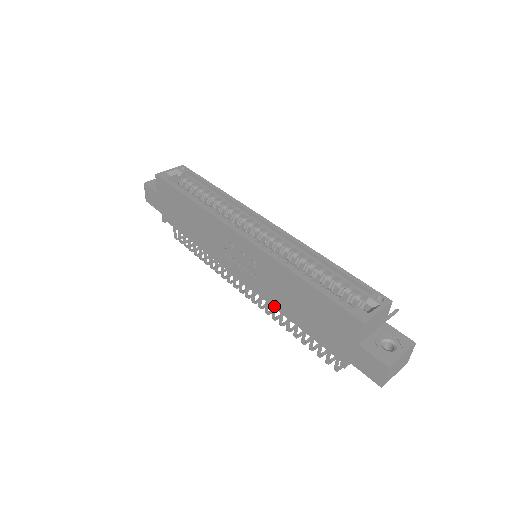
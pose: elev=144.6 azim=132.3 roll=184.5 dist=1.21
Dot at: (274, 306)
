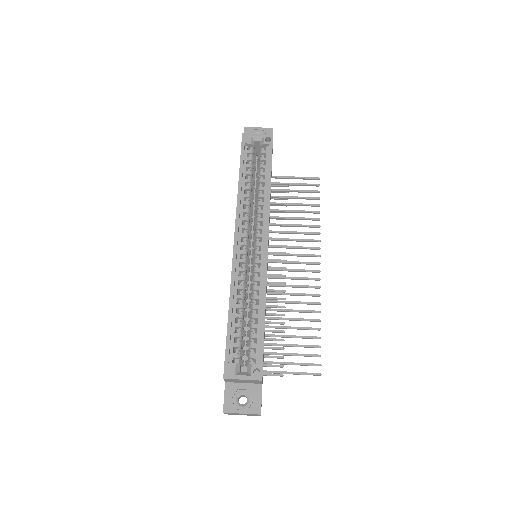
Dot at: occluded
